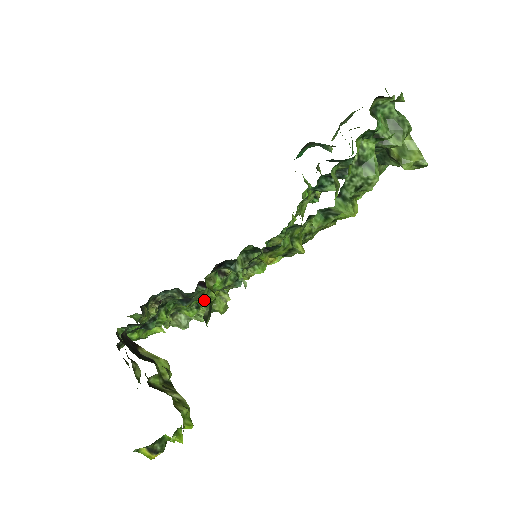
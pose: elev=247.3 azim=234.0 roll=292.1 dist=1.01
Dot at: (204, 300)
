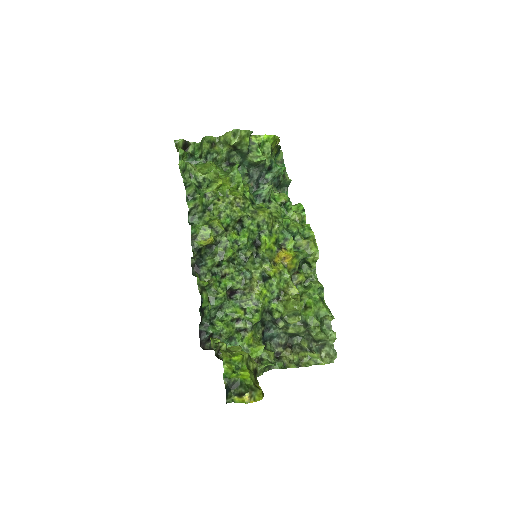
Dot at: (221, 294)
